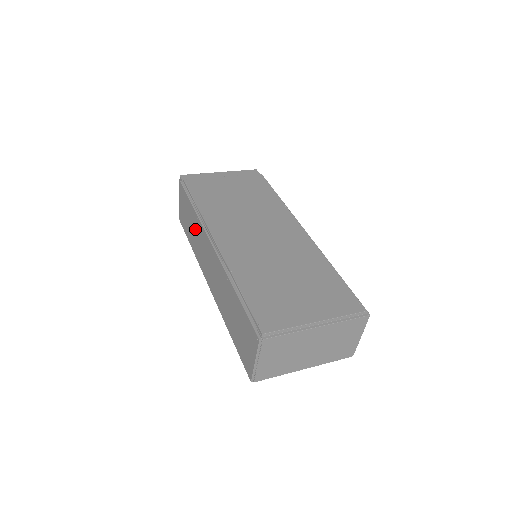
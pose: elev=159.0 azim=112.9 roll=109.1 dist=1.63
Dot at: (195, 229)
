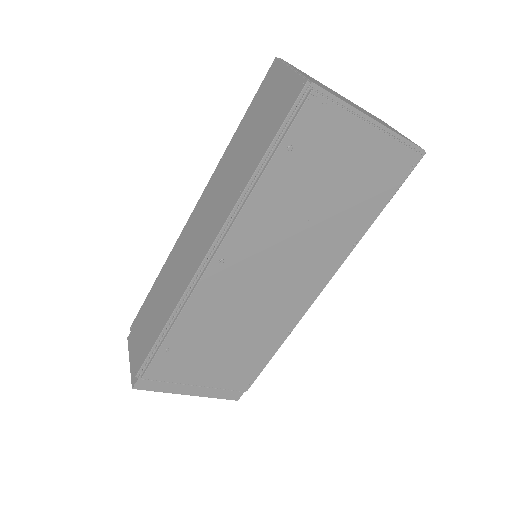
Dot at: (165, 284)
